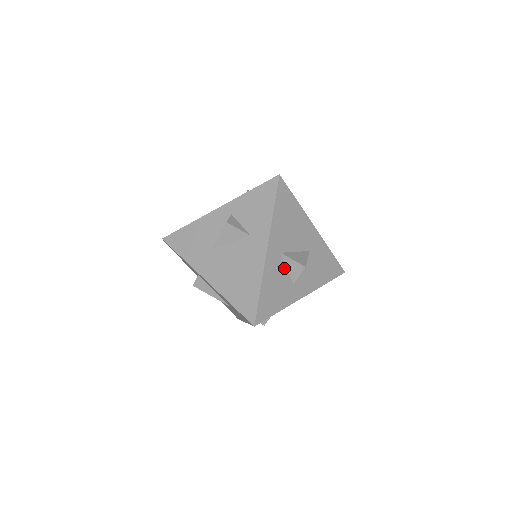
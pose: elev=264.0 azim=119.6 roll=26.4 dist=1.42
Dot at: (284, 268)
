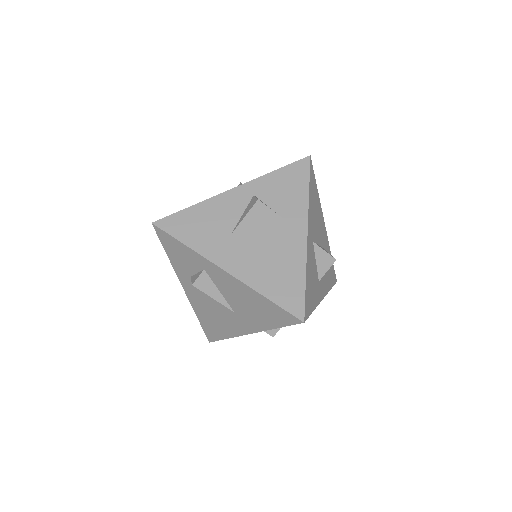
Dot at: (314, 260)
